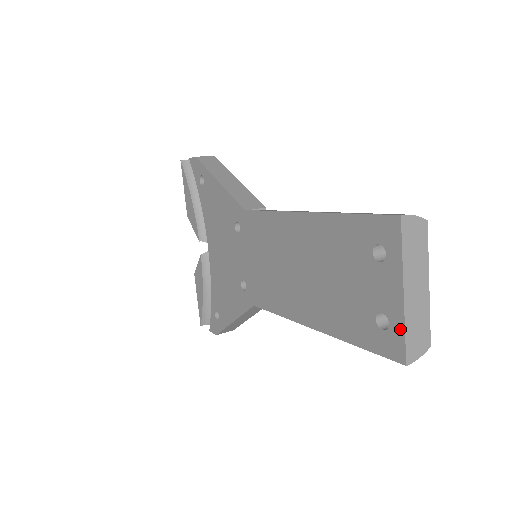
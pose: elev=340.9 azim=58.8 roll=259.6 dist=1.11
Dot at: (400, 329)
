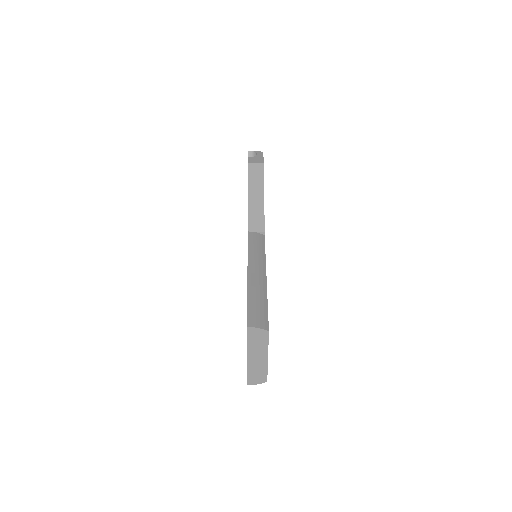
Dot at: (247, 369)
